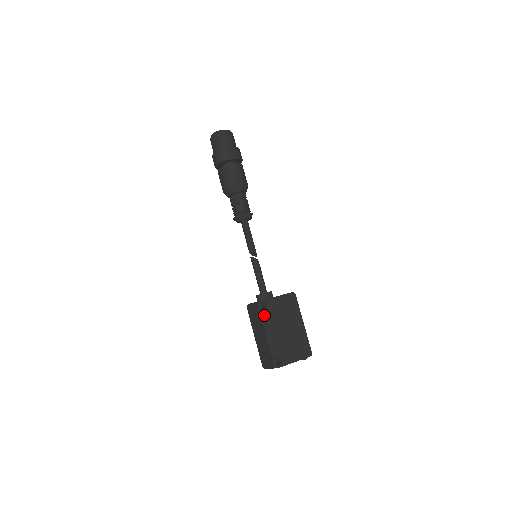
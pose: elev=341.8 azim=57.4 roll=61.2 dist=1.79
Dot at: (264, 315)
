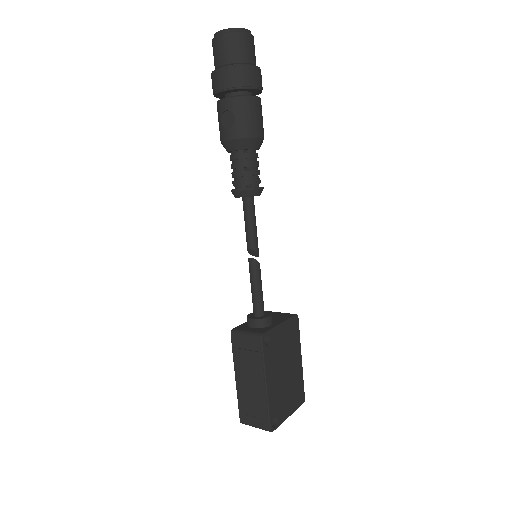
Dot at: (266, 355)
